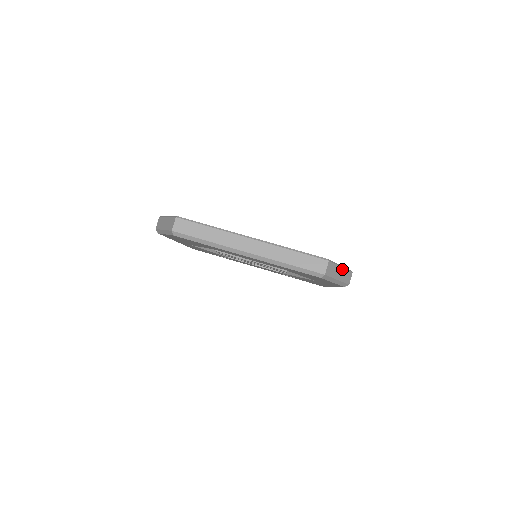
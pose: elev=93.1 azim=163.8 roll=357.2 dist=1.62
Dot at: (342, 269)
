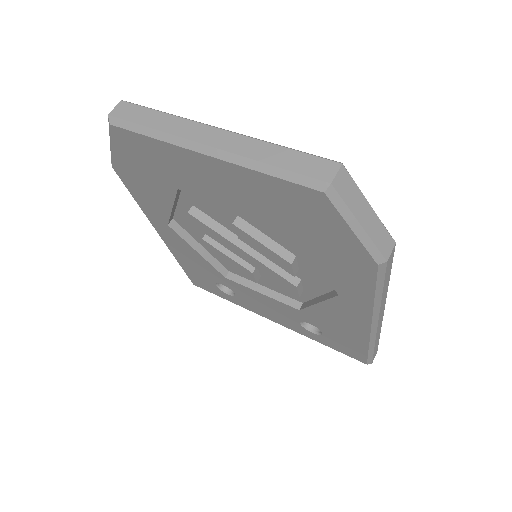
Dot at: (372, 213)
